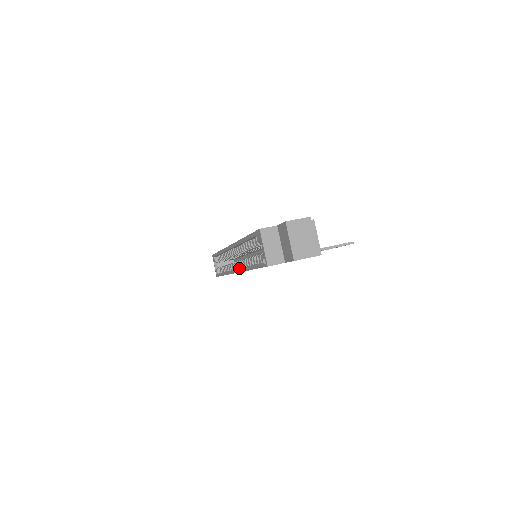
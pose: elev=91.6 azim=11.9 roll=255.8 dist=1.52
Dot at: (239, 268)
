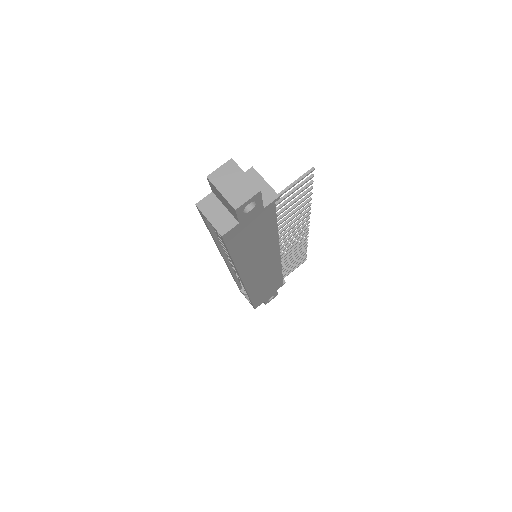
Dot at: (237, 273)
